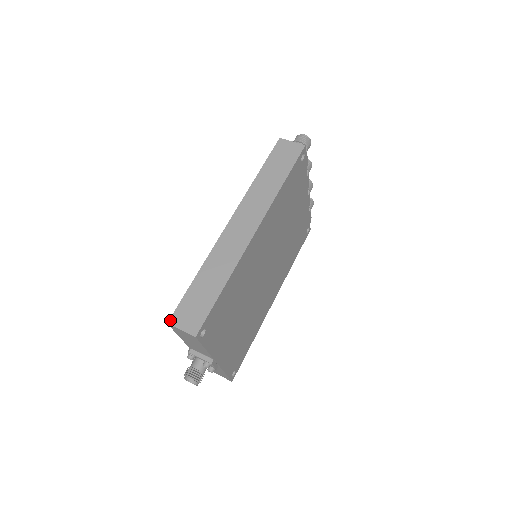
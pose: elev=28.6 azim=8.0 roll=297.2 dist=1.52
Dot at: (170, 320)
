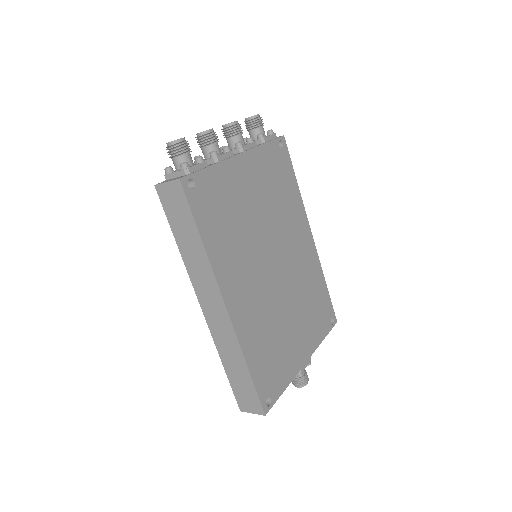
Dot at: (240, 409)
